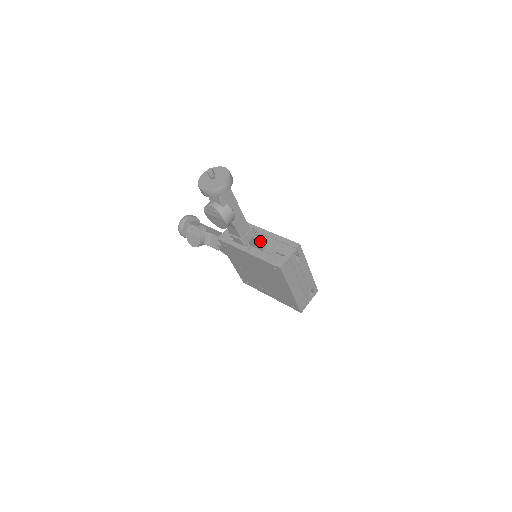
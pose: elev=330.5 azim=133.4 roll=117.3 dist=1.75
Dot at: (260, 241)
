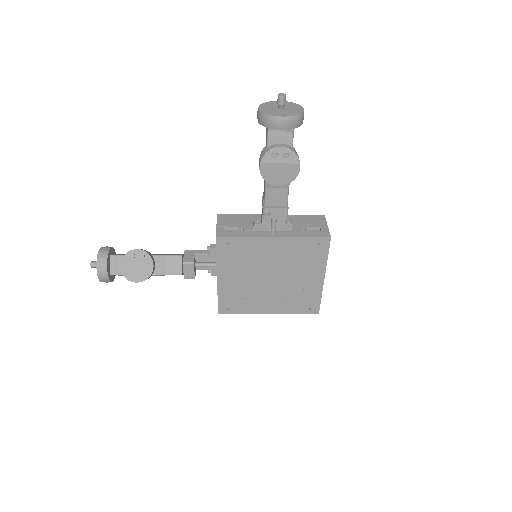
Dot at: (287, 218)
